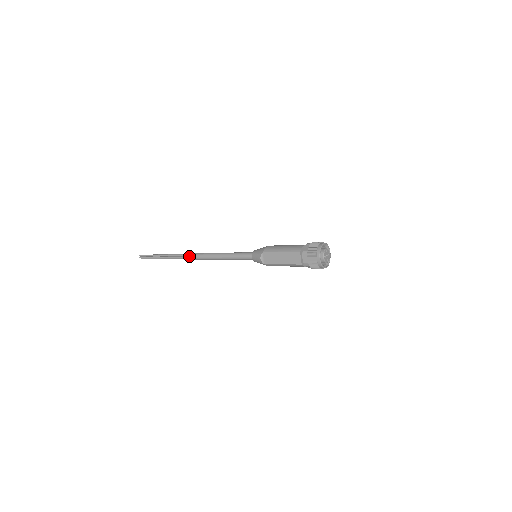
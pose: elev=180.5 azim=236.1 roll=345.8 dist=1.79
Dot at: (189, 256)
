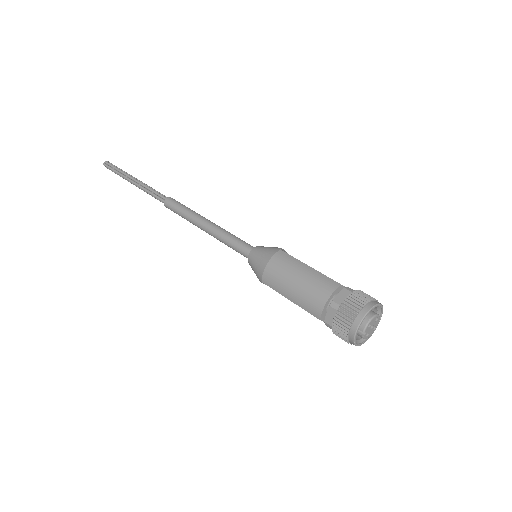
Dot at: occluded
